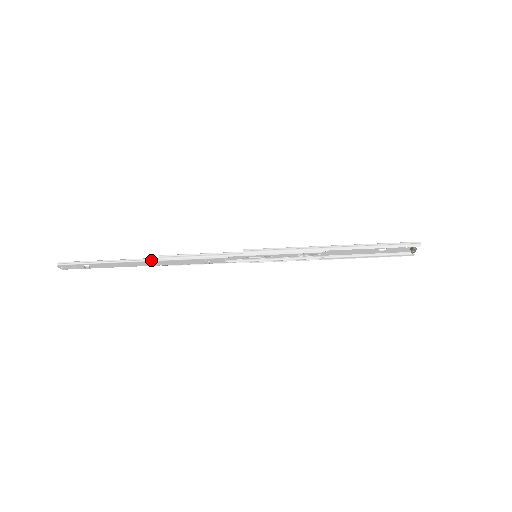
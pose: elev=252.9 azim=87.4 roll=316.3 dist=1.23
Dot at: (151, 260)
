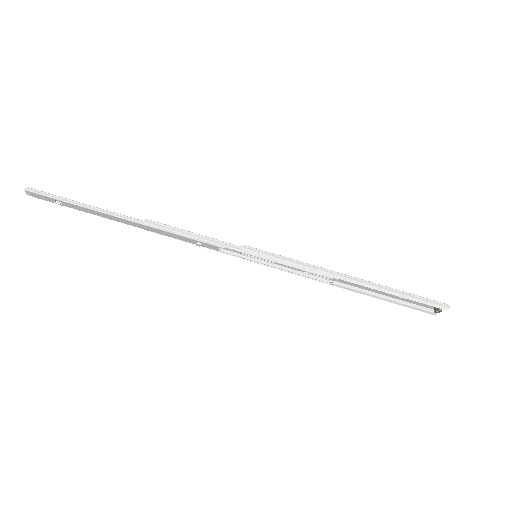
Dot at: (134, 221)
